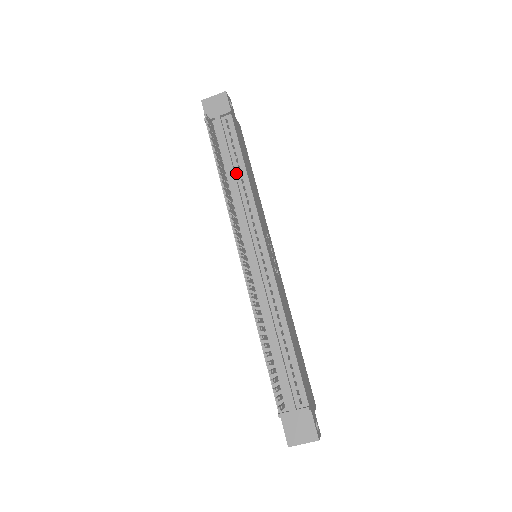
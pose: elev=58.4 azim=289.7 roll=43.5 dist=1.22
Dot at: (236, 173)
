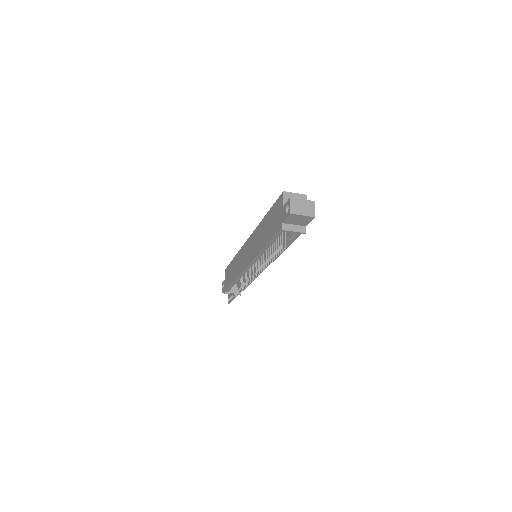
Dot at: occluded
